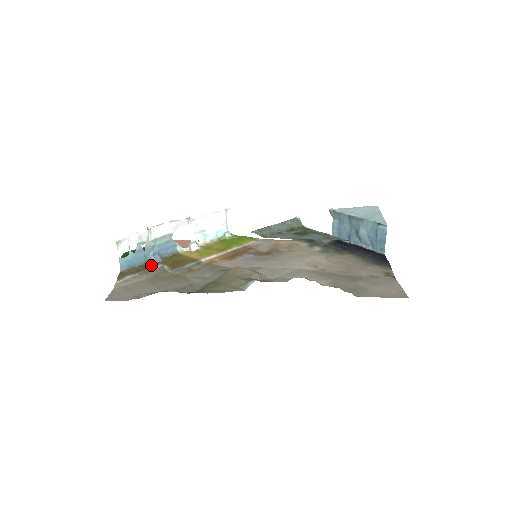
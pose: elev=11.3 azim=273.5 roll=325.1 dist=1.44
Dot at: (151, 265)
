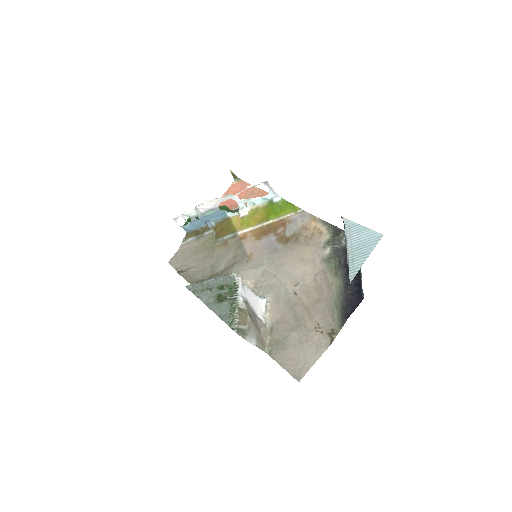
Dot at: (207, 229)
